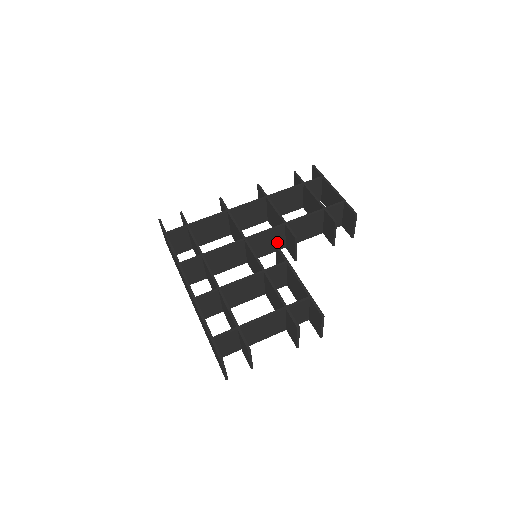
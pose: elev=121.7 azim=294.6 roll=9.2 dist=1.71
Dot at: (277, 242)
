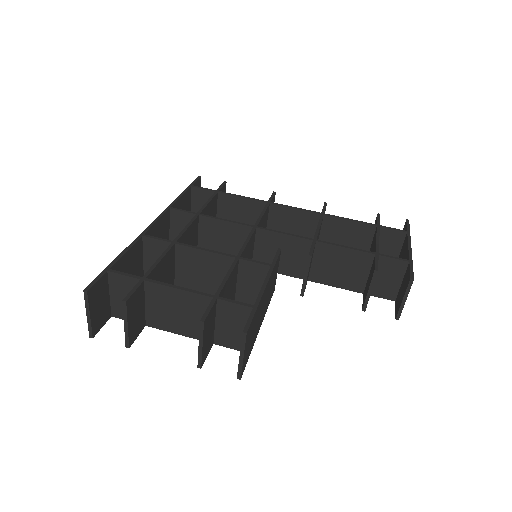
Dot at: (295, 262)
